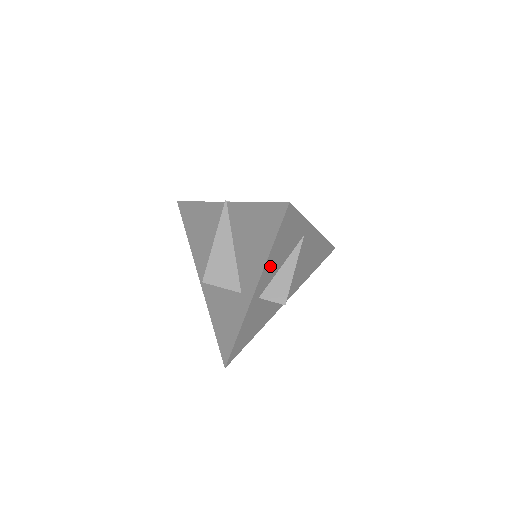
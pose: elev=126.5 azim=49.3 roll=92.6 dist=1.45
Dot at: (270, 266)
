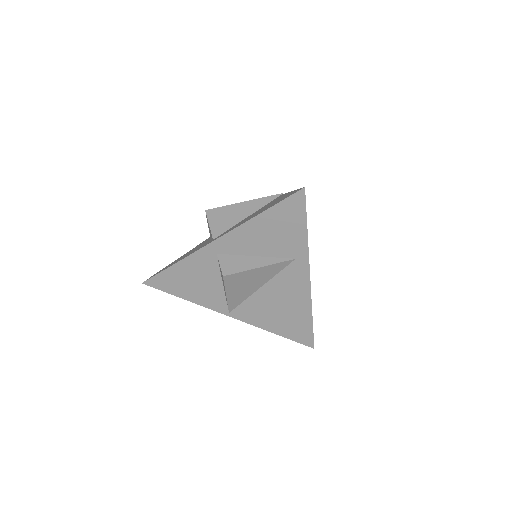
Dot at: (248, 234)
